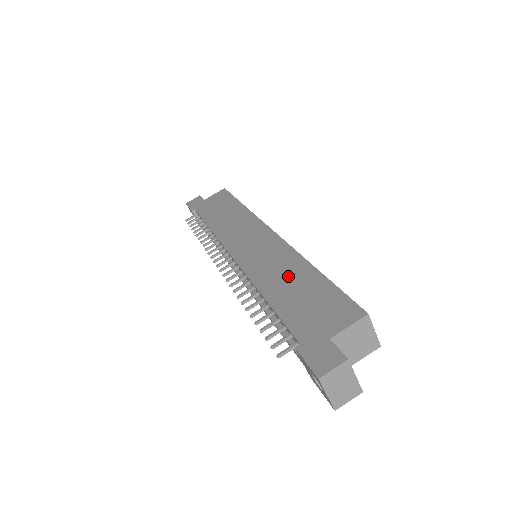
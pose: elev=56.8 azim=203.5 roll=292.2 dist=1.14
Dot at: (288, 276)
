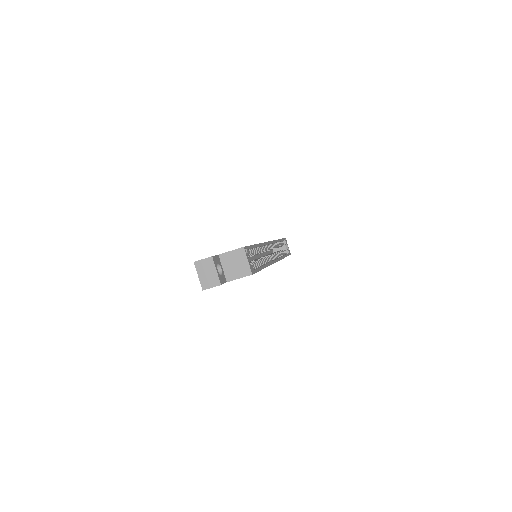
Dot at: occluded
